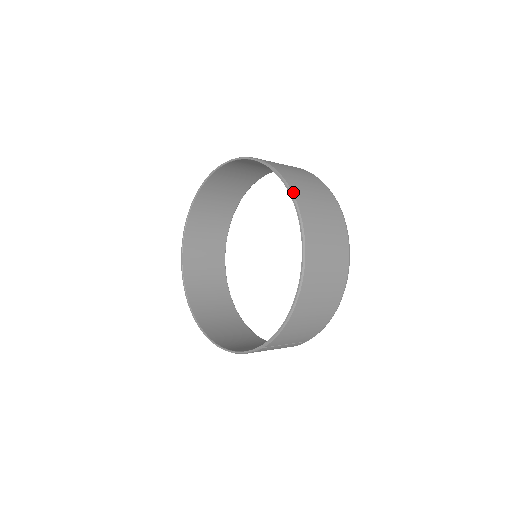
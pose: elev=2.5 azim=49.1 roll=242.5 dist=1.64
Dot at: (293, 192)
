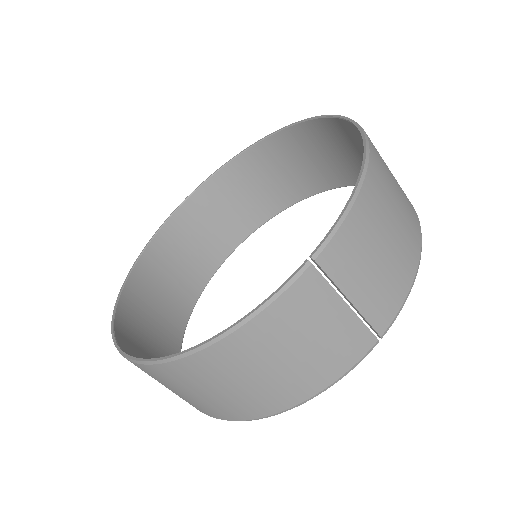
Dot at: (320, 119)
